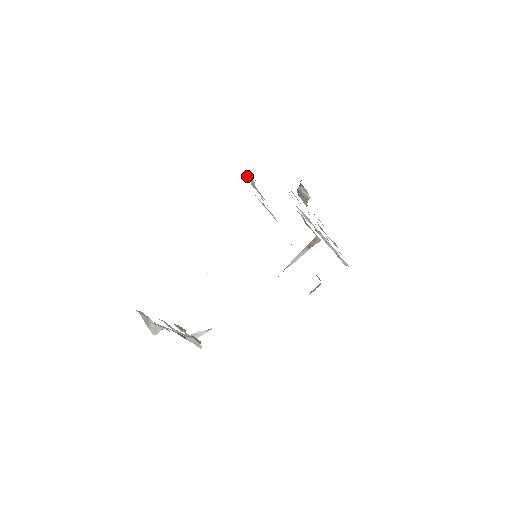
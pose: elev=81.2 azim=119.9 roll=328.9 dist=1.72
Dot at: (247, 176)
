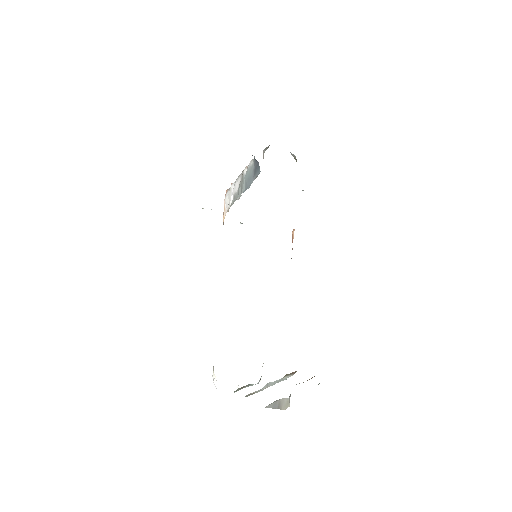
Dot at: occluded
